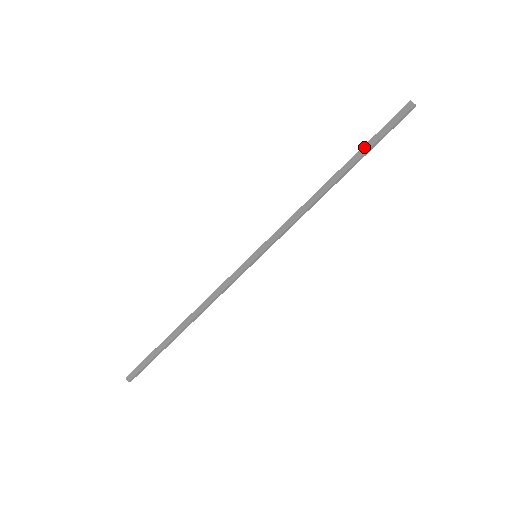
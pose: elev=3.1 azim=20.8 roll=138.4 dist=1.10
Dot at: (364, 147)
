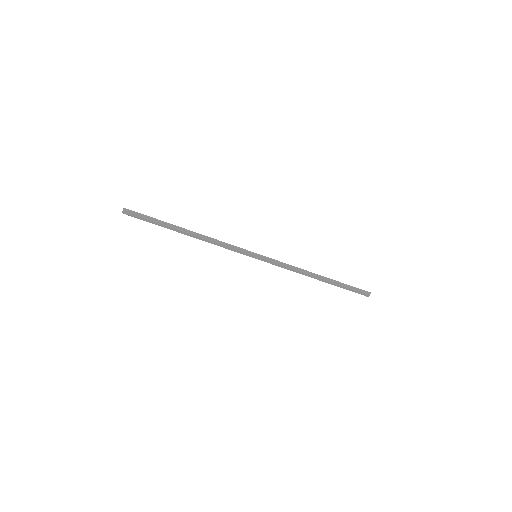
Dot at: (341, 283)
